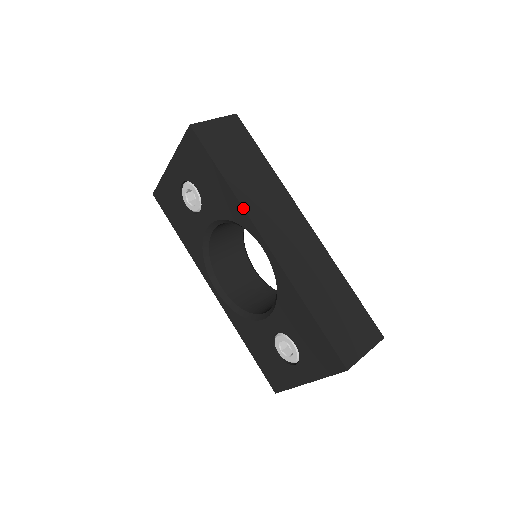
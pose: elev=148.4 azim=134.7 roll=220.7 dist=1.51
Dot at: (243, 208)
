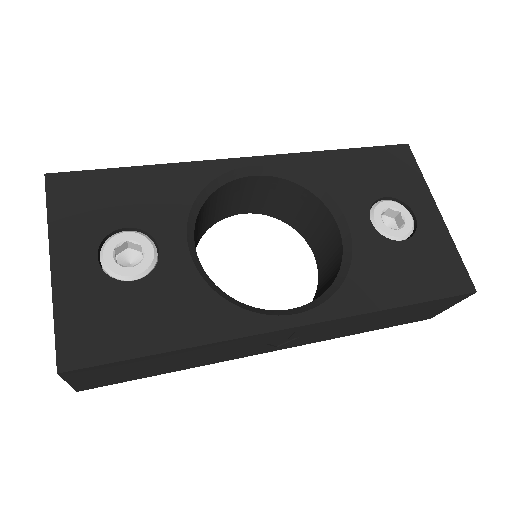
Dot at: (193, 161)
